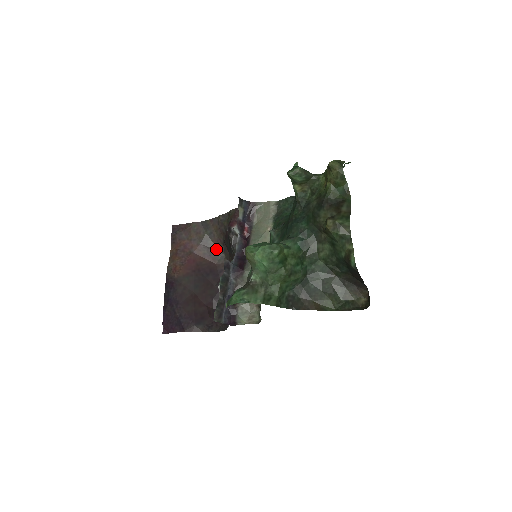
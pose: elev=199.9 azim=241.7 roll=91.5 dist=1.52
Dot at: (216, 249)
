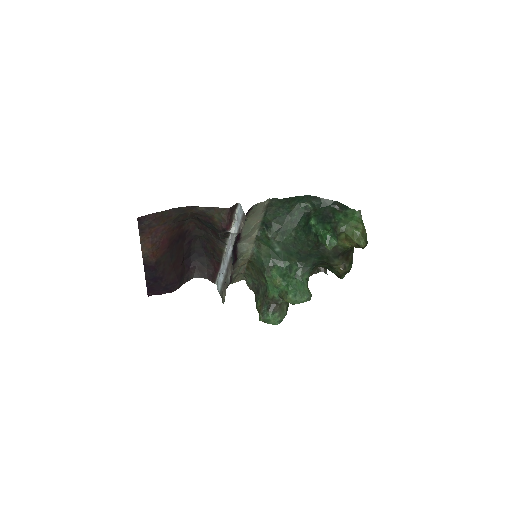
Dot at: (184, 219)
